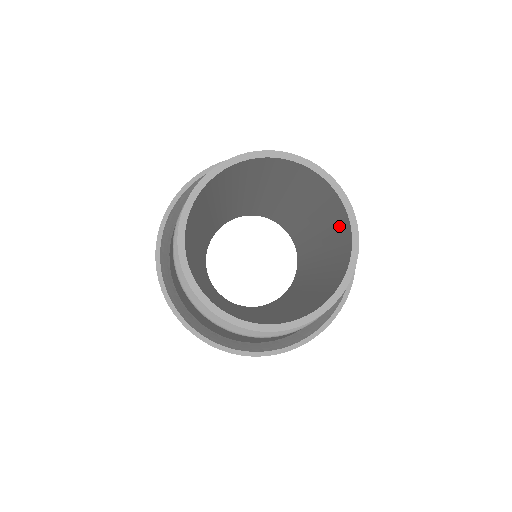
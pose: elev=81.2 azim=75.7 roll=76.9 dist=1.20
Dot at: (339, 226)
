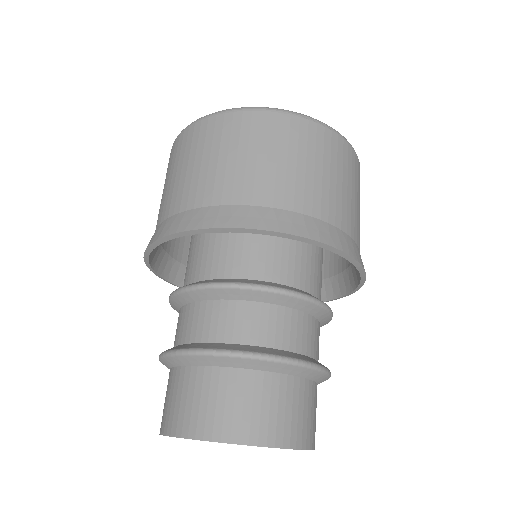
Dot at: occluded
